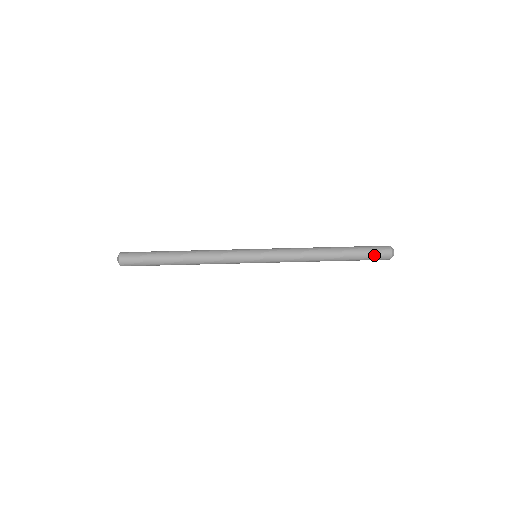
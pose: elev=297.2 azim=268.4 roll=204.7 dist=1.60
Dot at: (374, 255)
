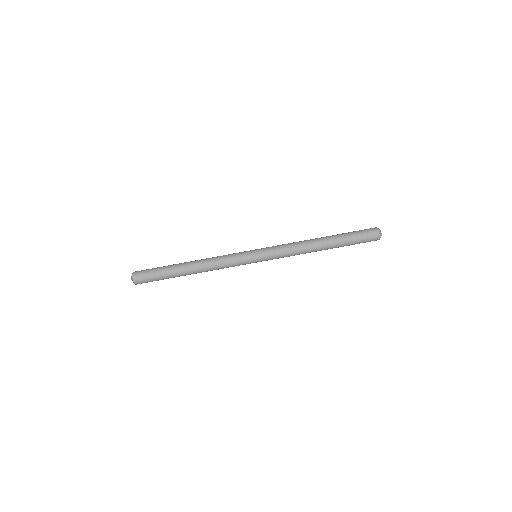
Dot at: occluded
